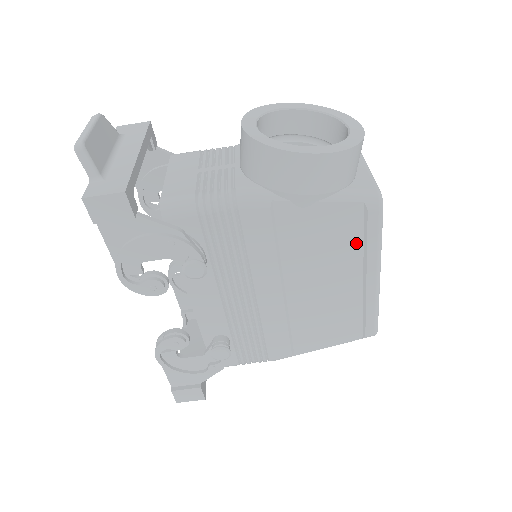
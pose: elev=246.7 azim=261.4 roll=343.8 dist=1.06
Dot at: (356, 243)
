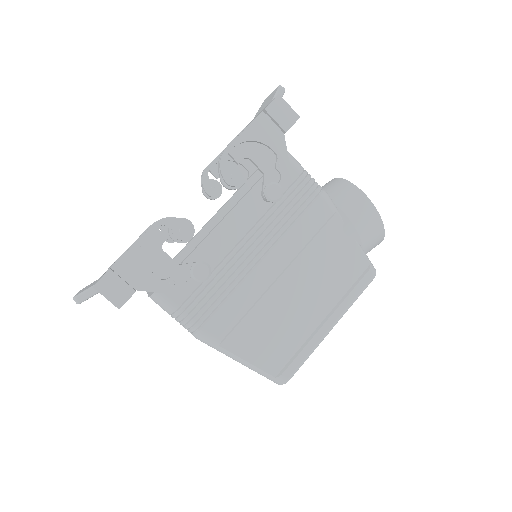
Dot at: (345, 287)
